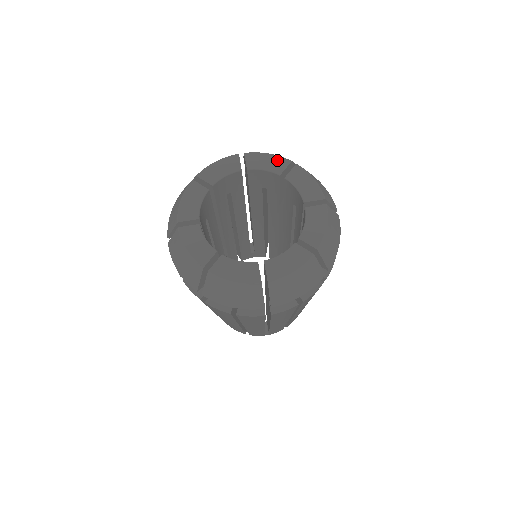
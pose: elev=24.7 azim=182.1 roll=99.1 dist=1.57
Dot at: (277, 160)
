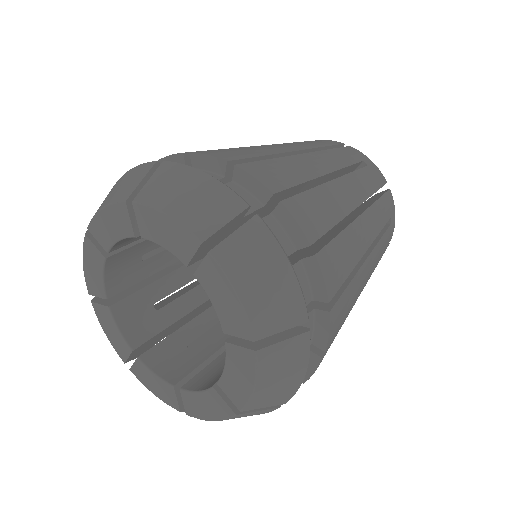
Dot at: (114, 214)
